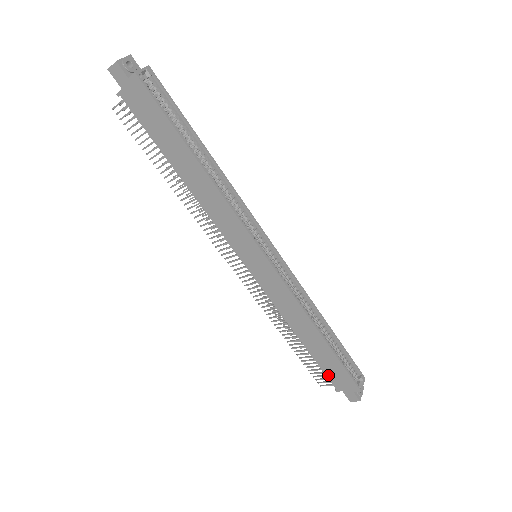
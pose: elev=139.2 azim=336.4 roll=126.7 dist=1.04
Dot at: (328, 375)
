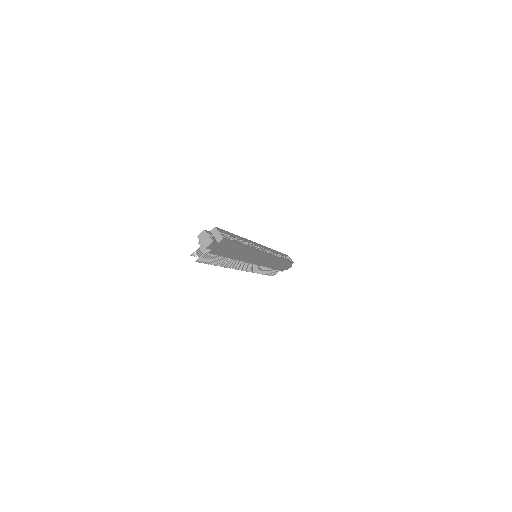
Dot at: occluded
